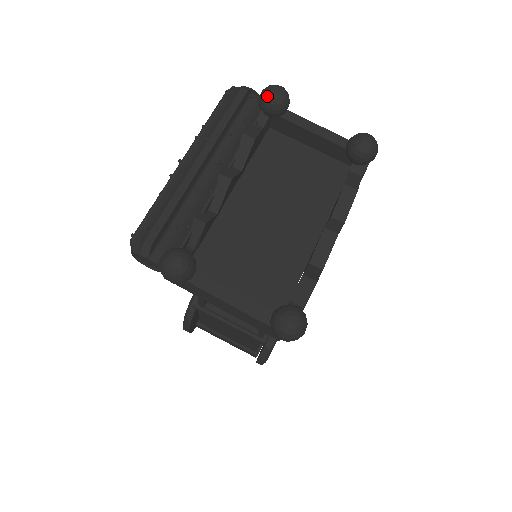
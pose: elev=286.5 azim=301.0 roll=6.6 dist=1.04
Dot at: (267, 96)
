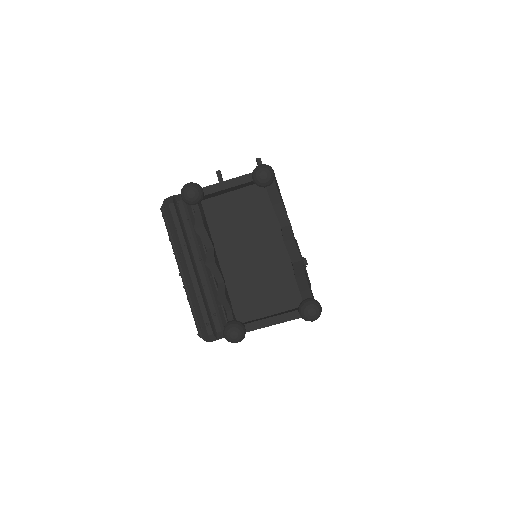
Dot at: (188, 200)
